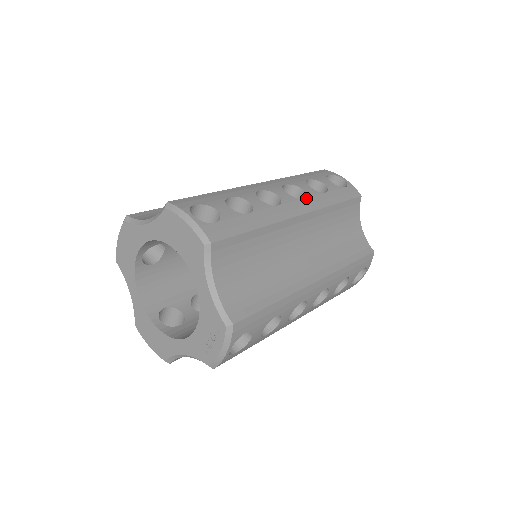
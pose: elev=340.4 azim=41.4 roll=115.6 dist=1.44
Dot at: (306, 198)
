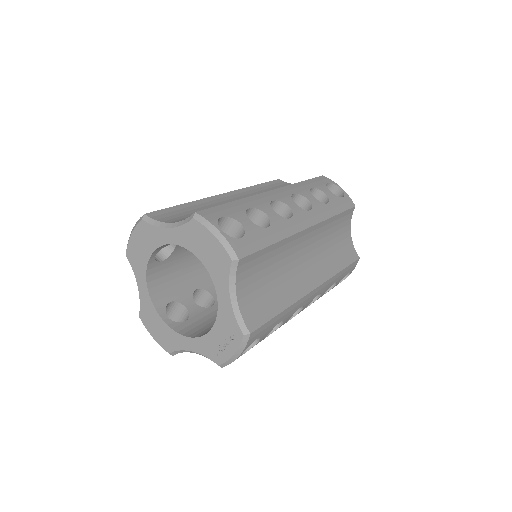
Dot at: (312, 210)
